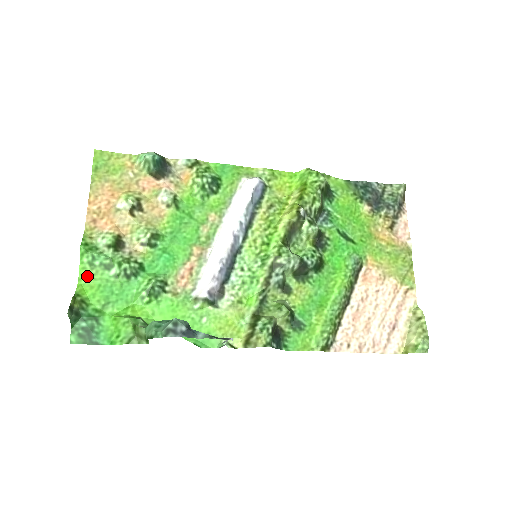
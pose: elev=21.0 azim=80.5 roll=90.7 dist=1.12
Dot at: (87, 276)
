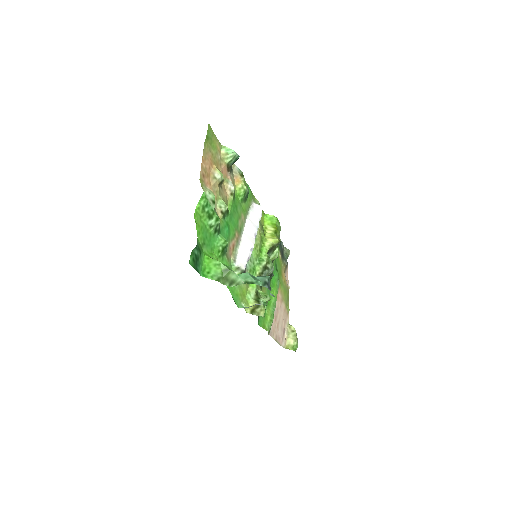
Dot at: (198, 215)
